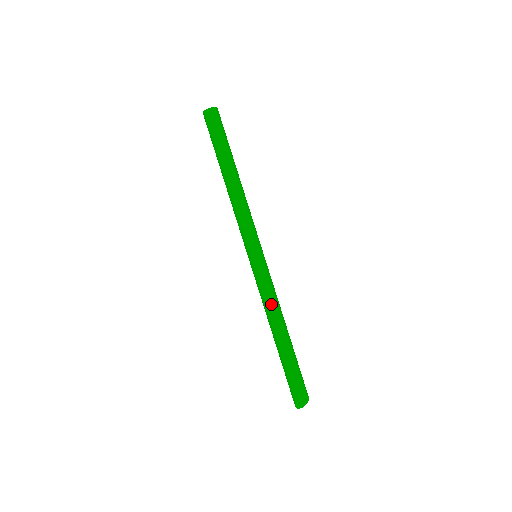
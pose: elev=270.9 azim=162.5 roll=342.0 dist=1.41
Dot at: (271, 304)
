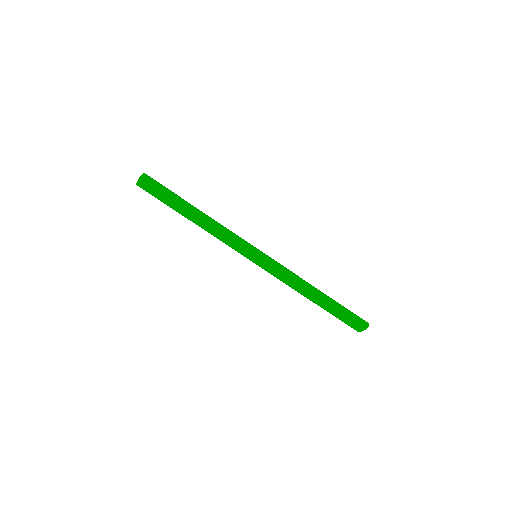
Dot at: (290, 284)
